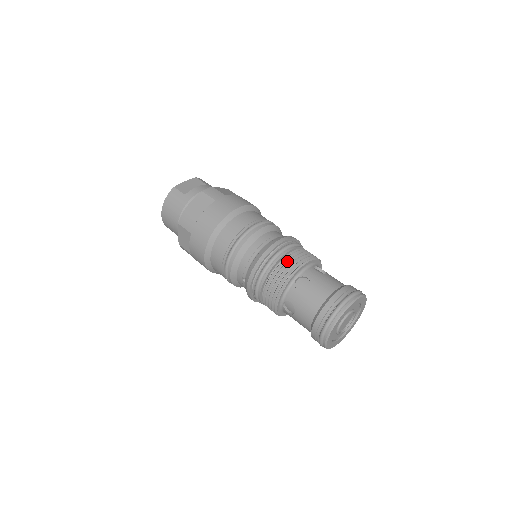
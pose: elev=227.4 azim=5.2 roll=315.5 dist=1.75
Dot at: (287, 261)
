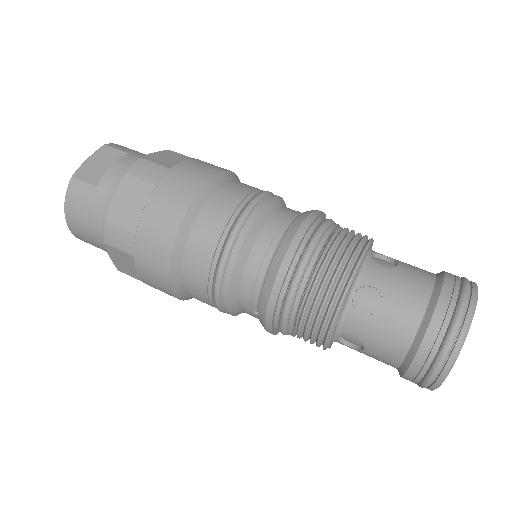
Dot at: (327, 267)
